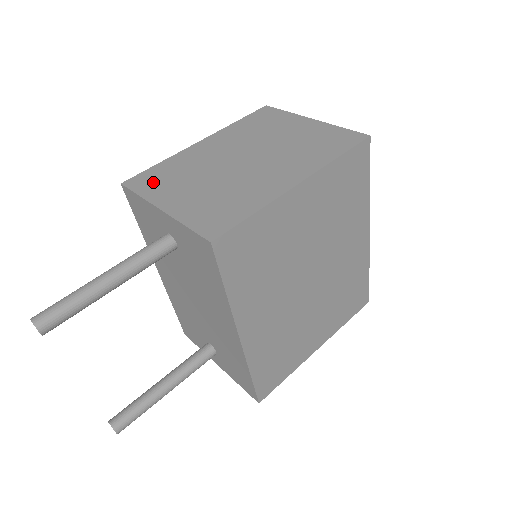
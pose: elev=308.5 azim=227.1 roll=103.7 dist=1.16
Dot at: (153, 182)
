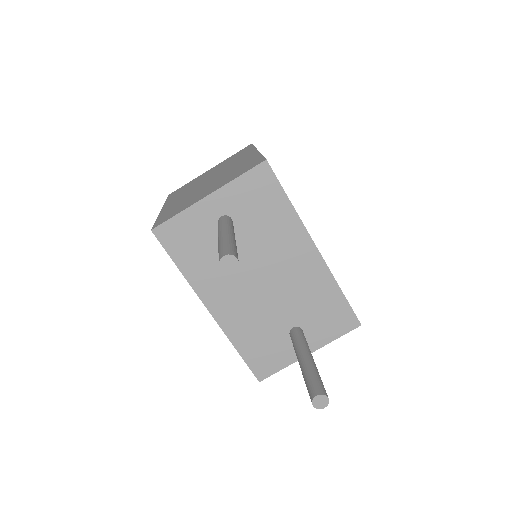
Dot at: (174, 212)
